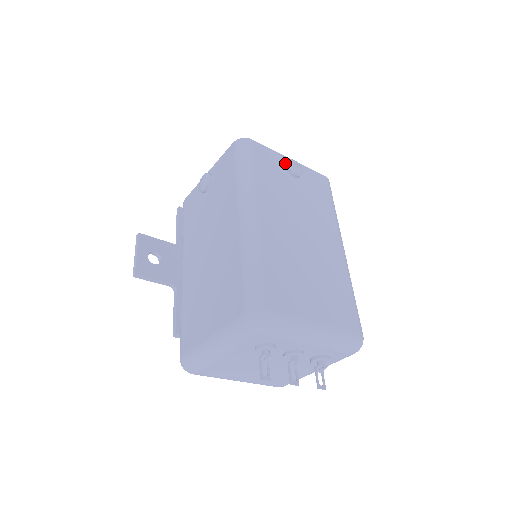
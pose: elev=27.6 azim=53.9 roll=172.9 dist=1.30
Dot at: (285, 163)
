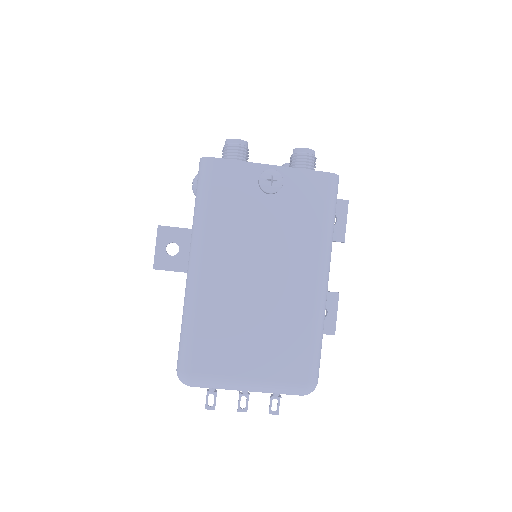
Dot at: (258, 178)
